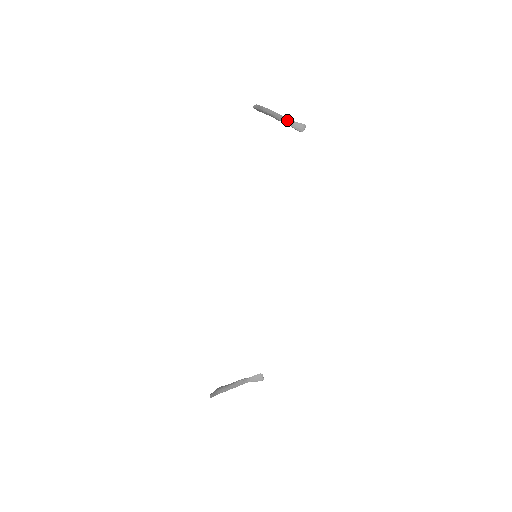
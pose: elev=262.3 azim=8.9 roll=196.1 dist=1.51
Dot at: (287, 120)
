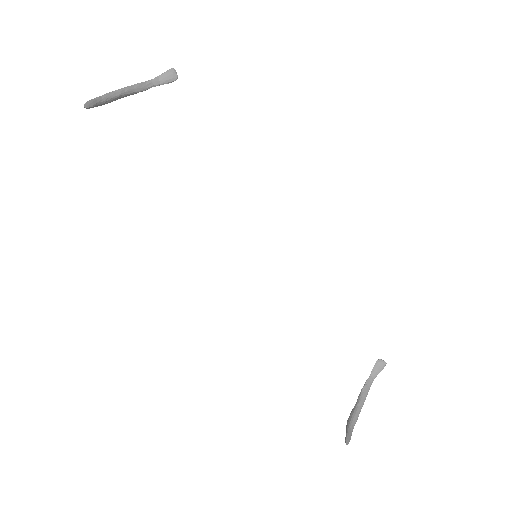
Dot at: (147, 83)
